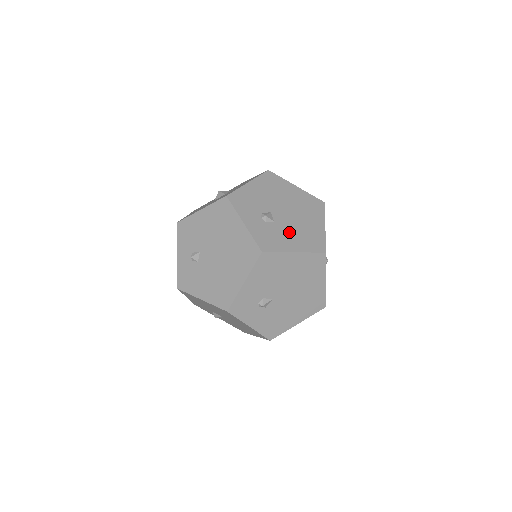
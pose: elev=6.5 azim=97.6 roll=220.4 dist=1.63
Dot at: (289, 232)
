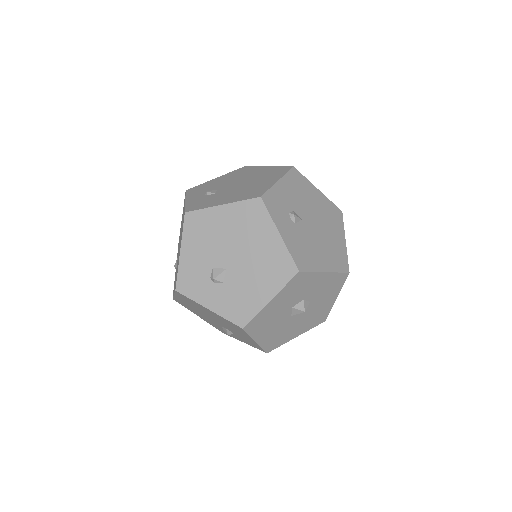
Dot at: occluded
